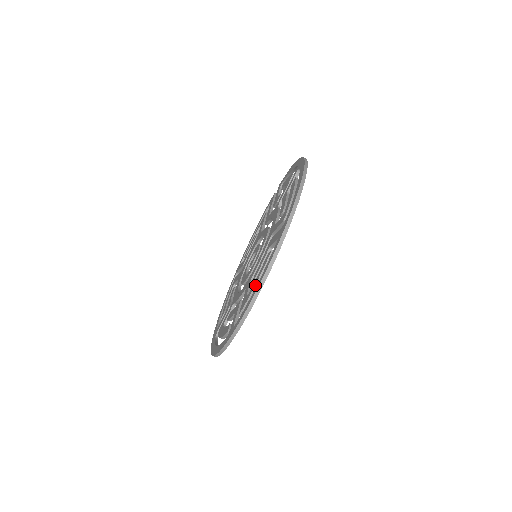
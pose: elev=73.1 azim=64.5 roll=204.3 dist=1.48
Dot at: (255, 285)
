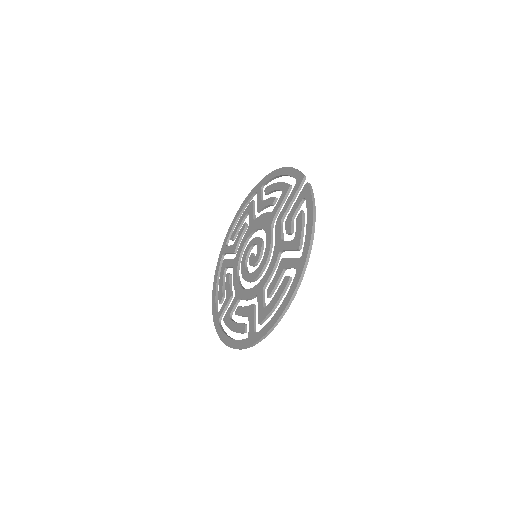
Dot at: occluded
